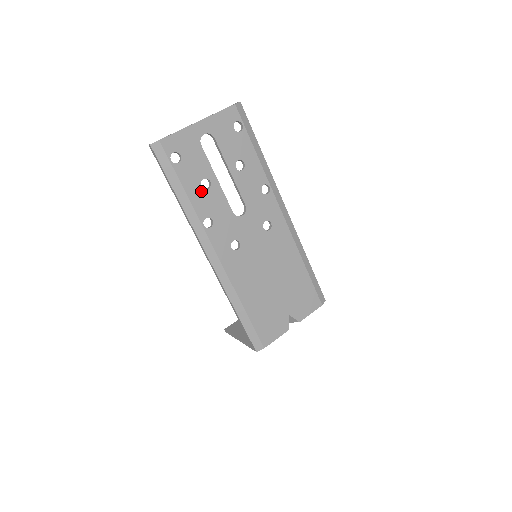
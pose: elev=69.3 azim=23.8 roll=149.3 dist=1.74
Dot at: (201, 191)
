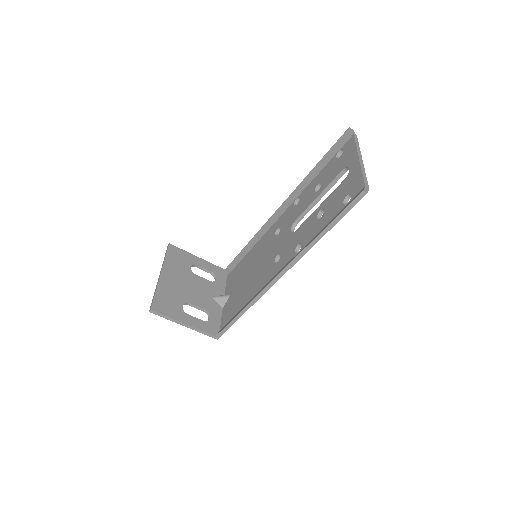
Dot at: occluded
